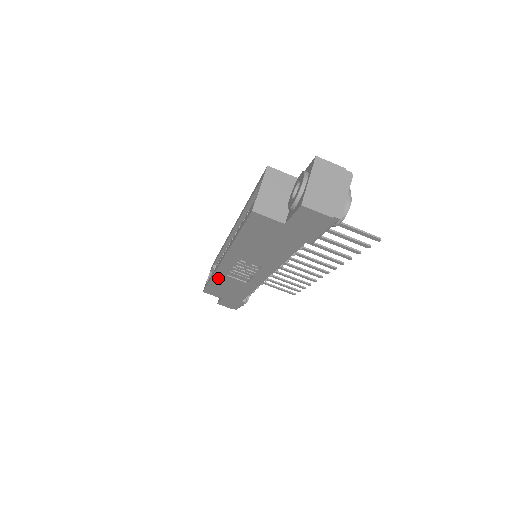
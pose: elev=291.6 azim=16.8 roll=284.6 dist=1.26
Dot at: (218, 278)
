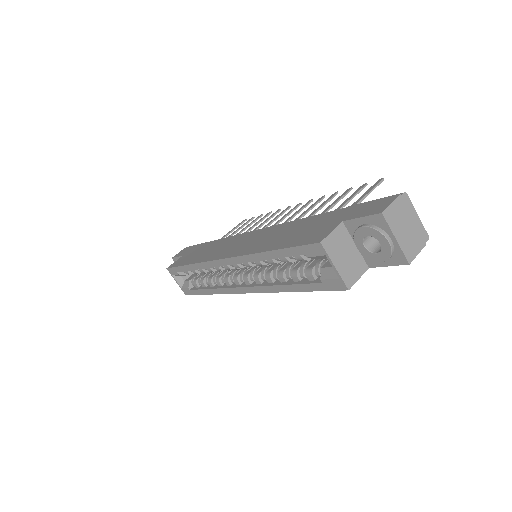
Dot at: occluded
